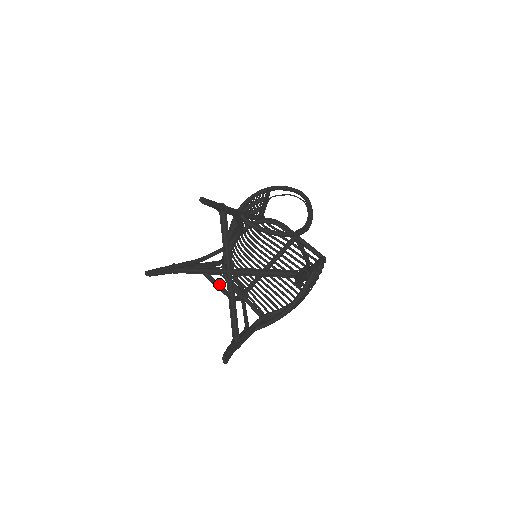
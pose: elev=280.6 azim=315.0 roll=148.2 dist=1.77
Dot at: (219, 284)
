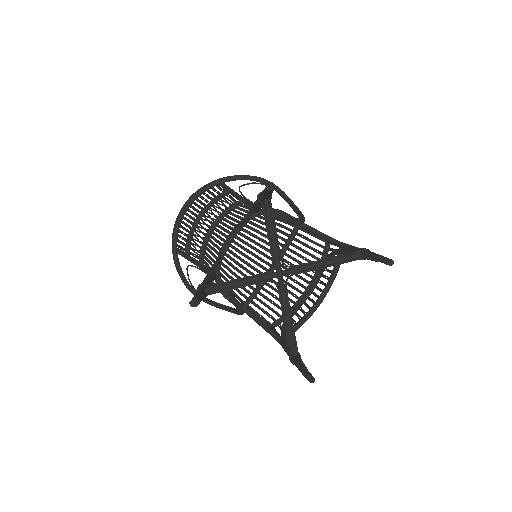
Dot at: occluded
